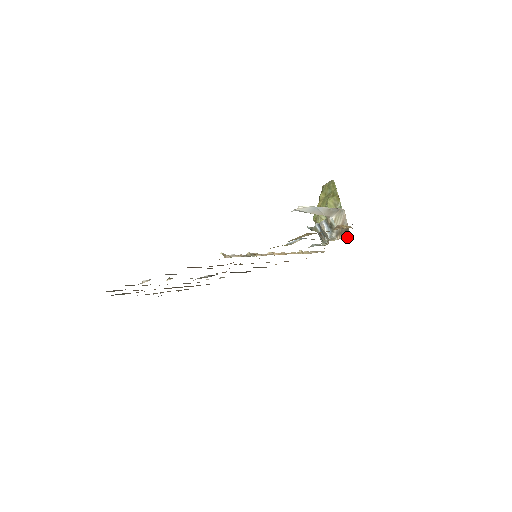
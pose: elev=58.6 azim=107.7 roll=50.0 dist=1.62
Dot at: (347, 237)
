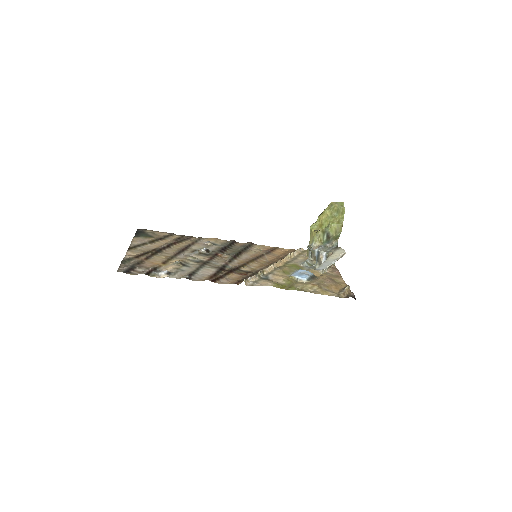
Dot at: (333, 265)
